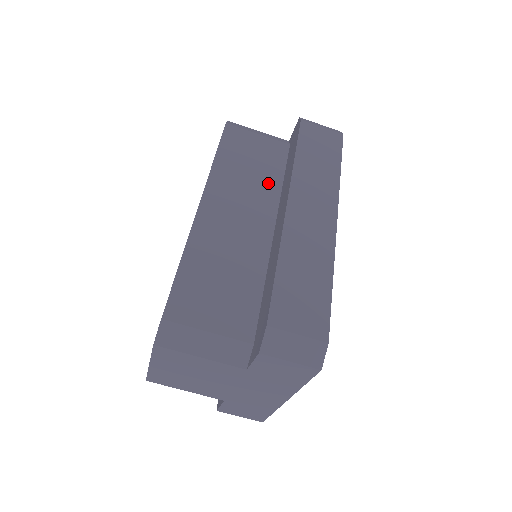
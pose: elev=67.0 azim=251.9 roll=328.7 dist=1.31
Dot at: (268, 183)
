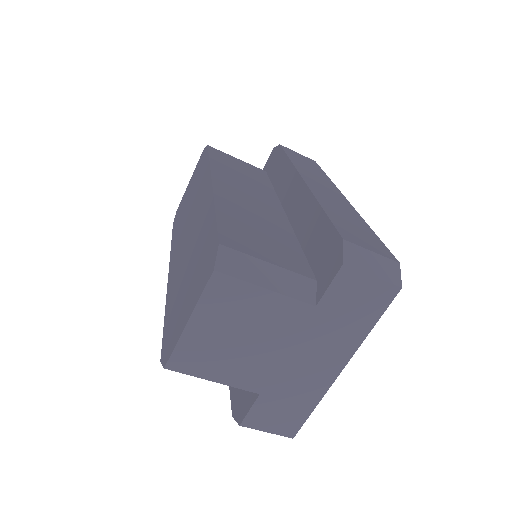
Dot at: (263, 186)
